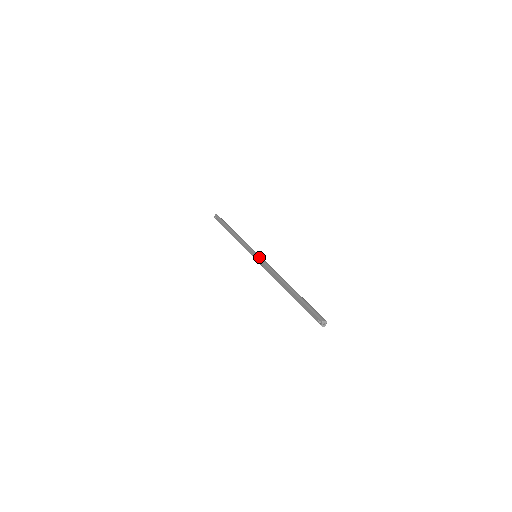
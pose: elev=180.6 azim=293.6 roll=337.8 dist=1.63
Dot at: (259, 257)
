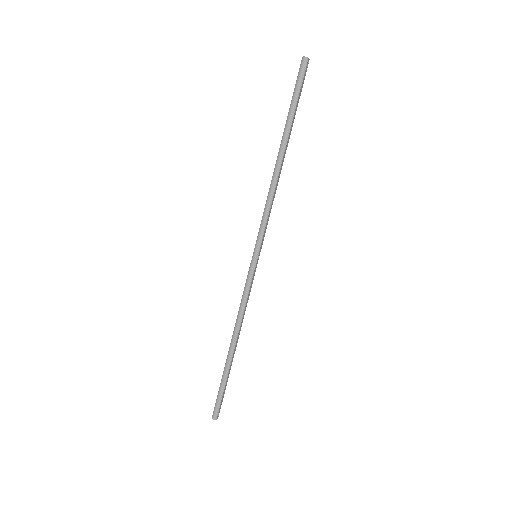
Dot at: (250, 269)
